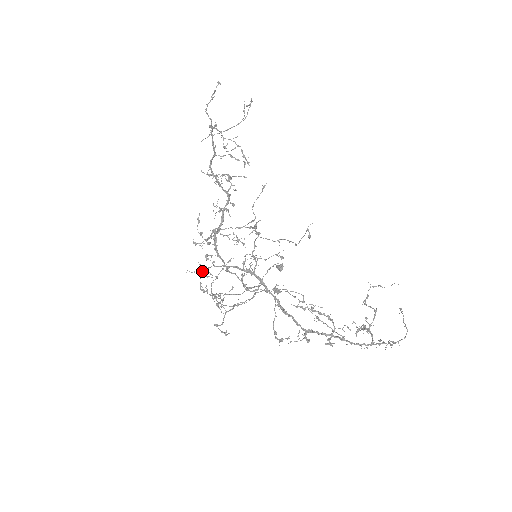
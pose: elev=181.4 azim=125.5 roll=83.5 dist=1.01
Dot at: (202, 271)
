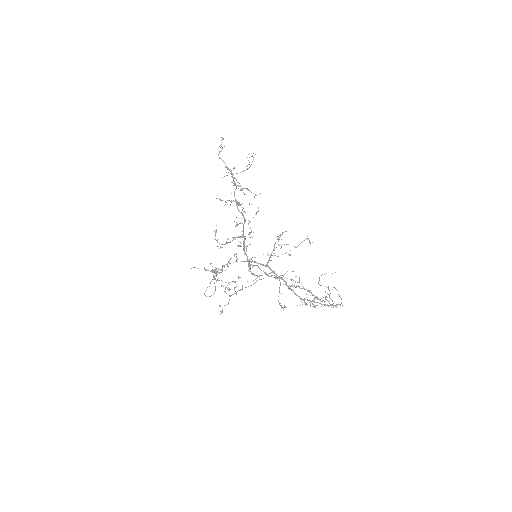
Dot at: (227, 265)
